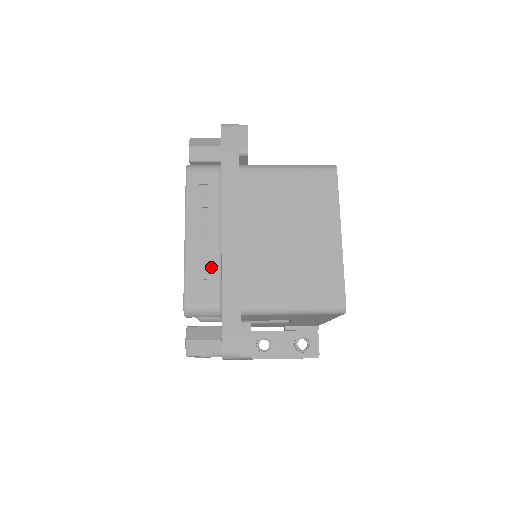
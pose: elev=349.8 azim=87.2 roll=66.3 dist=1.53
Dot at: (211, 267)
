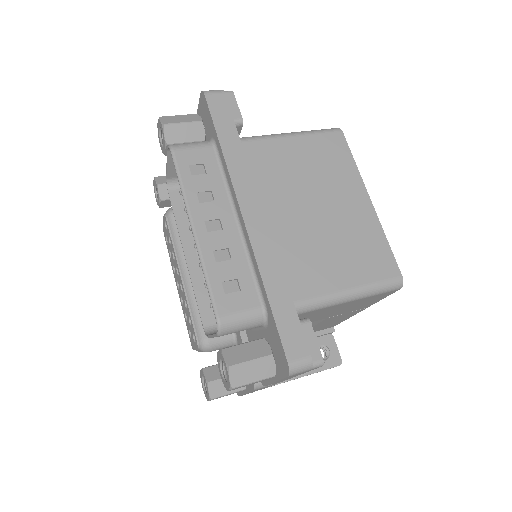
Dot at: (238, 263)
